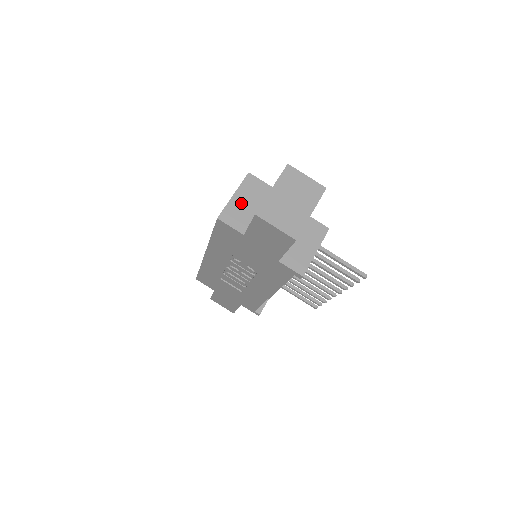
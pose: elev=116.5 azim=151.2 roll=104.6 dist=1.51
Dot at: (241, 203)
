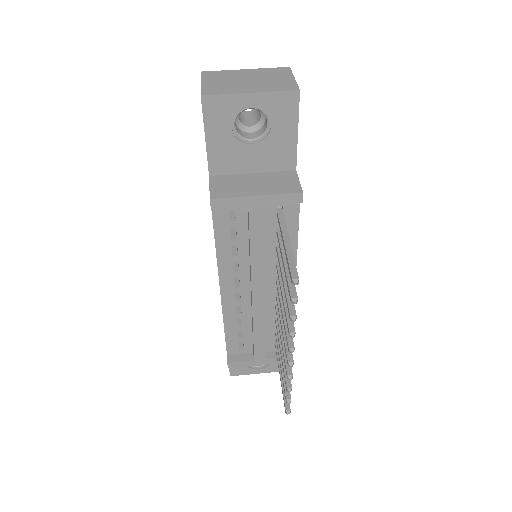
Dot at: occluded
